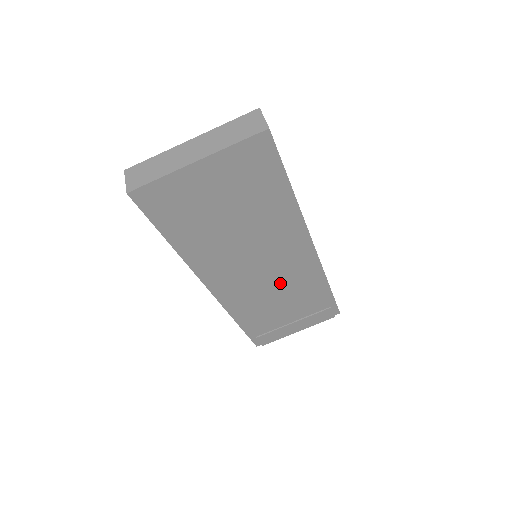
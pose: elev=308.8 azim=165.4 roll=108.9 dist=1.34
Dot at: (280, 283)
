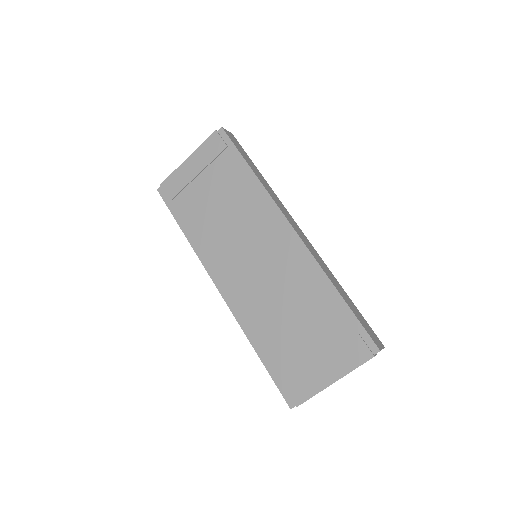
Dot at: (279, 282)
